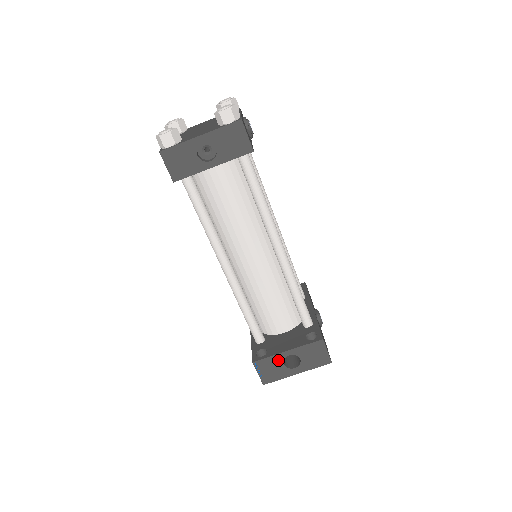
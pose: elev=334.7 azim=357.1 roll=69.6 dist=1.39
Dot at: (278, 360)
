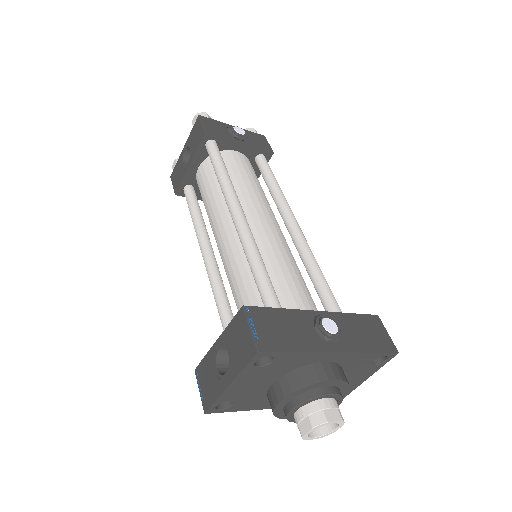
Dot at: (212, 361)
